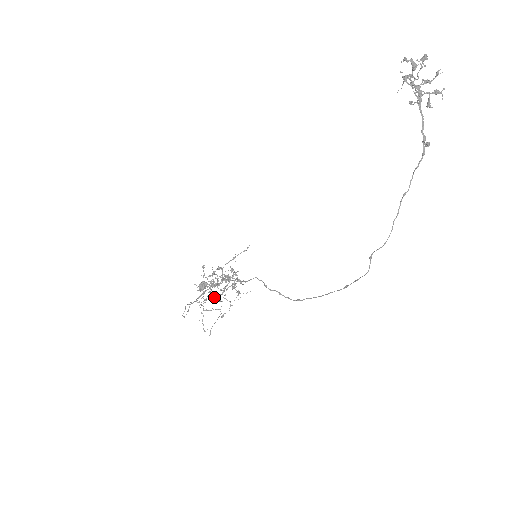
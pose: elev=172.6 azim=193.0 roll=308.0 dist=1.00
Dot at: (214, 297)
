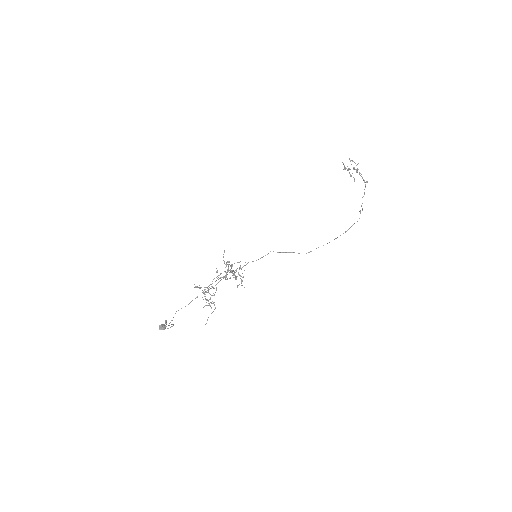
Dot at: occluded
